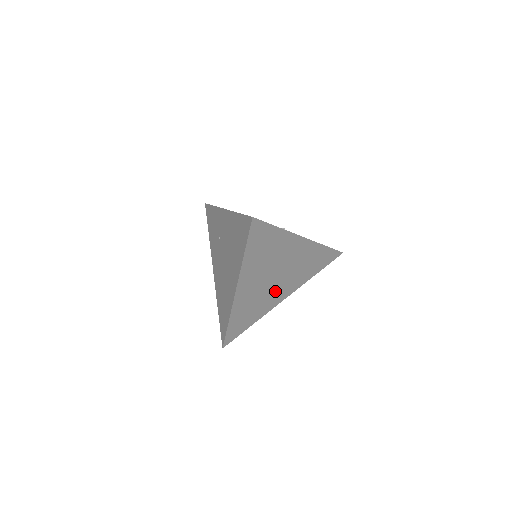
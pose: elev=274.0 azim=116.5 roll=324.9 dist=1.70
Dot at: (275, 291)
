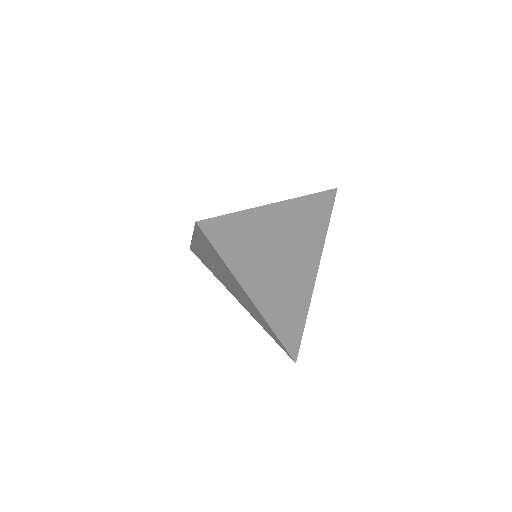
Dot at: (298, 273)
